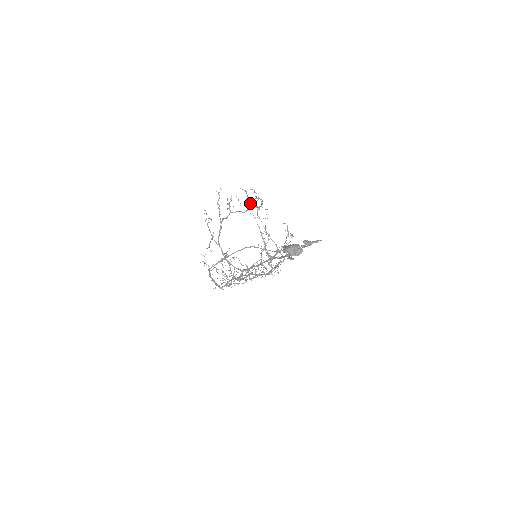
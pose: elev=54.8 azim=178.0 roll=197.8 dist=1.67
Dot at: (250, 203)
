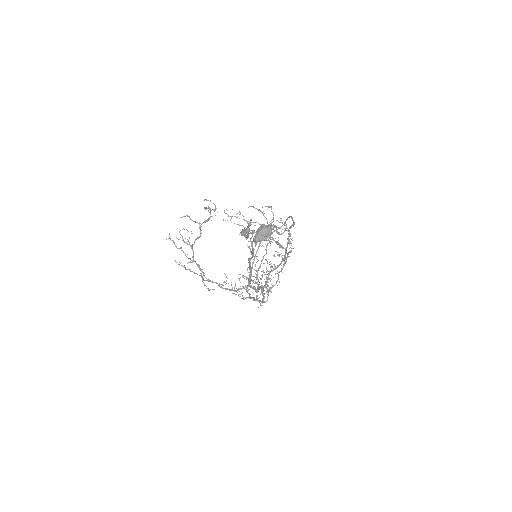
Dot at: (198, 223)
